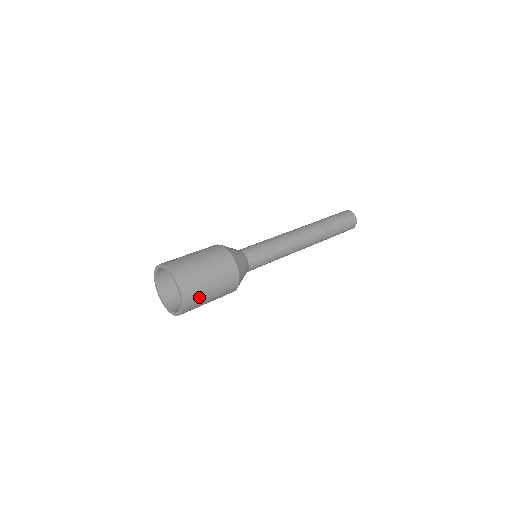
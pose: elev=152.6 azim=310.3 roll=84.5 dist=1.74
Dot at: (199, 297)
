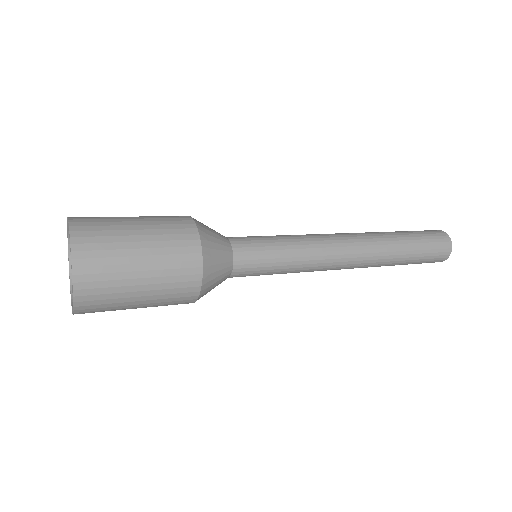
Dot at: (111, 297)
